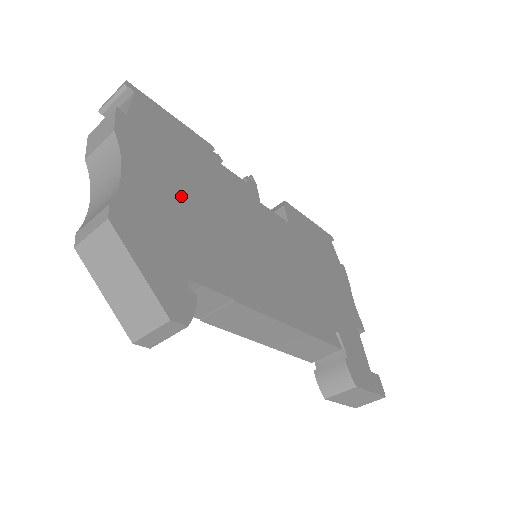
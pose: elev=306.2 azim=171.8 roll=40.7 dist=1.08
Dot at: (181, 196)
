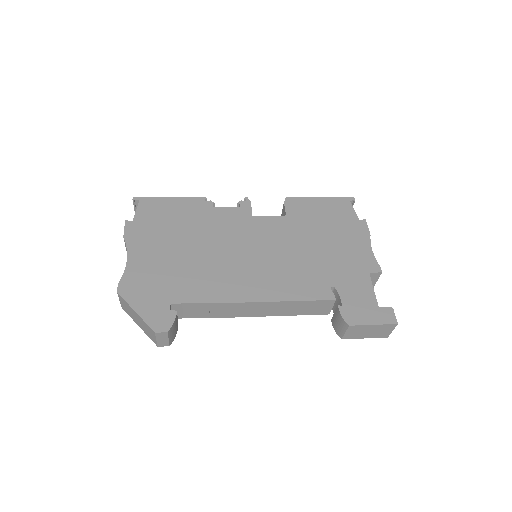
Dot at: (171, 252)
